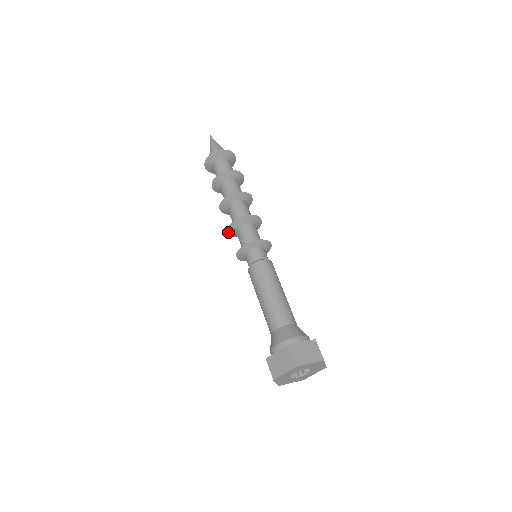
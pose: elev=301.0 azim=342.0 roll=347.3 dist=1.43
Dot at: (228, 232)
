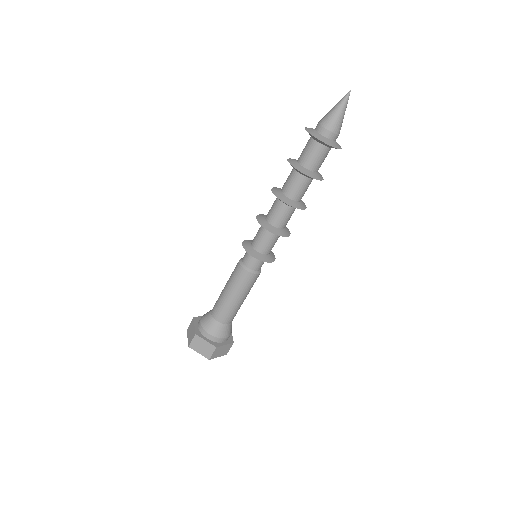
Dot at: (261, 214)
